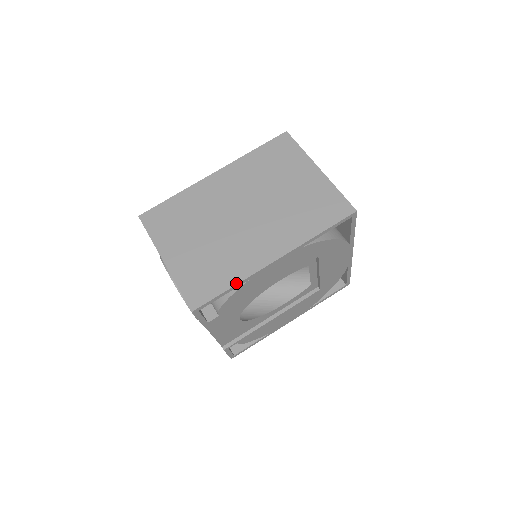
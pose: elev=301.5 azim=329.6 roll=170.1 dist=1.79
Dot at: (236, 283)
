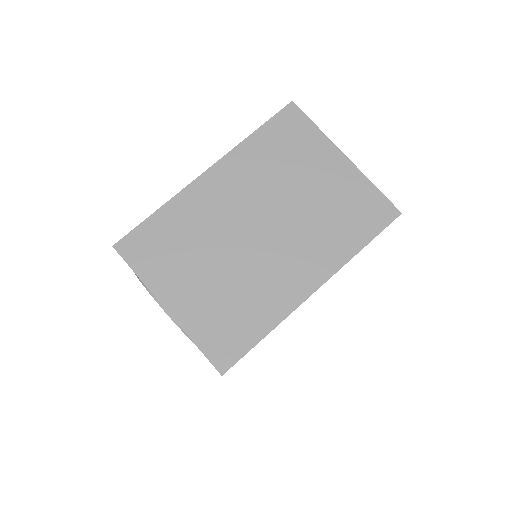
Dot at: (271, 329)
